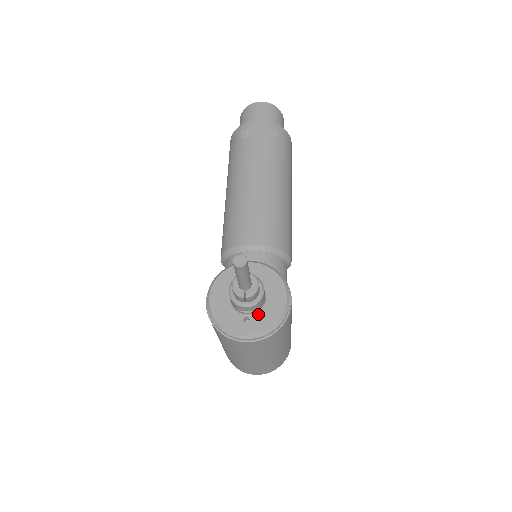
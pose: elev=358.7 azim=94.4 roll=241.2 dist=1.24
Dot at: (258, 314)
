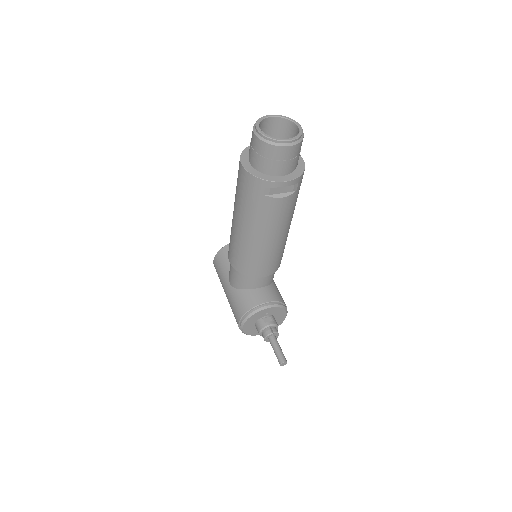
Dot at: occluded
